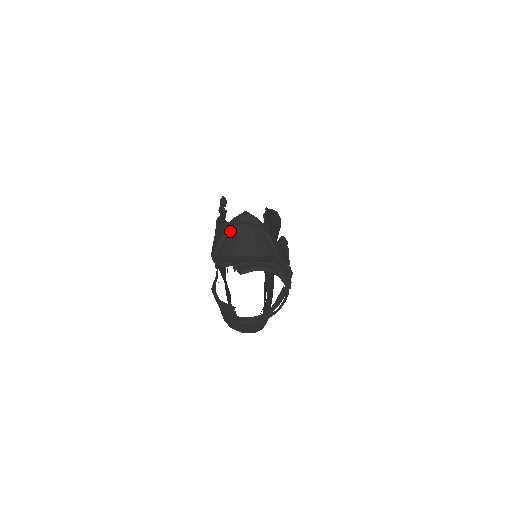
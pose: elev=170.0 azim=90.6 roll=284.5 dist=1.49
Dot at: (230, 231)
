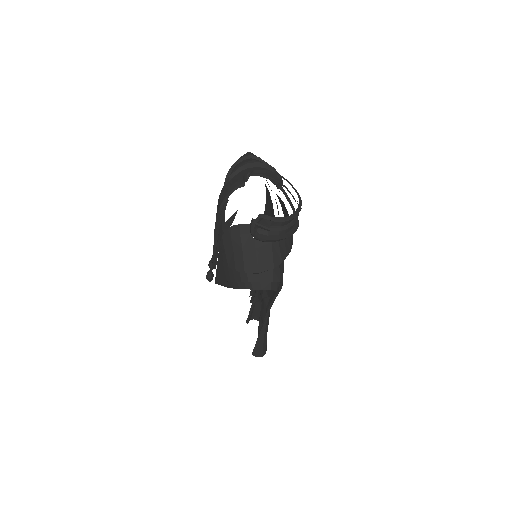
Dot at: occluded
